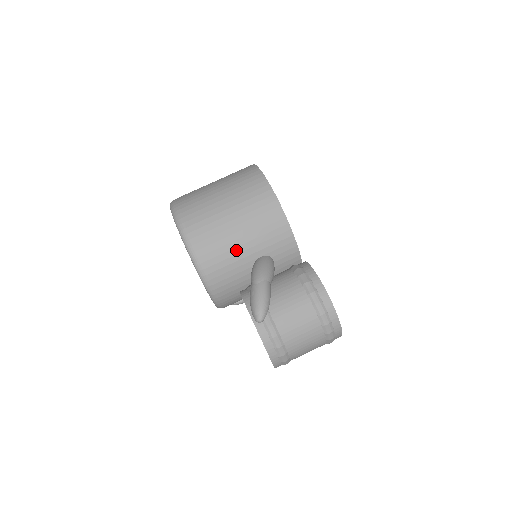
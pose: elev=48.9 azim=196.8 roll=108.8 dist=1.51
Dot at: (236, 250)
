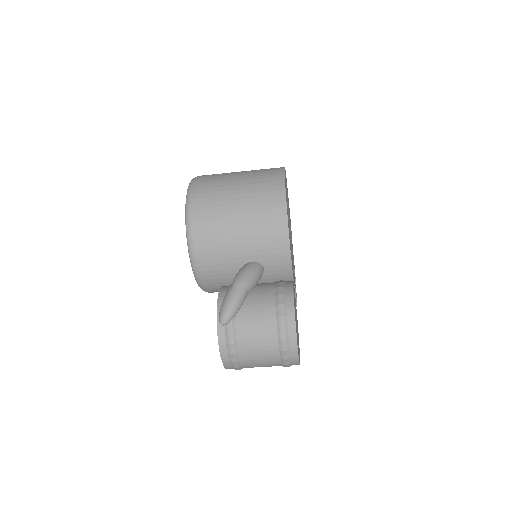
Dot at: (230, 247)
